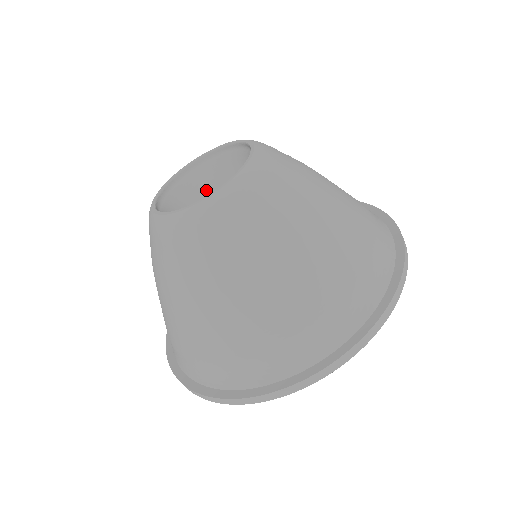
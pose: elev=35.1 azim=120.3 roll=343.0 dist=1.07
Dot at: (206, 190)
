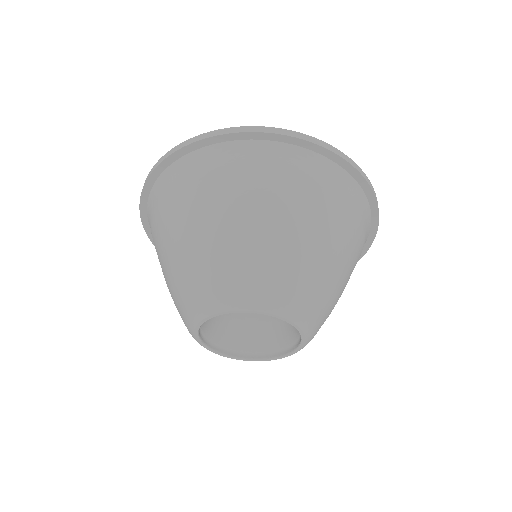
Dot at: occluded
